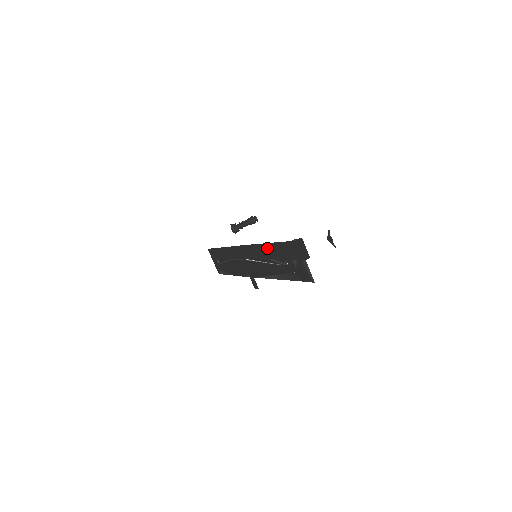
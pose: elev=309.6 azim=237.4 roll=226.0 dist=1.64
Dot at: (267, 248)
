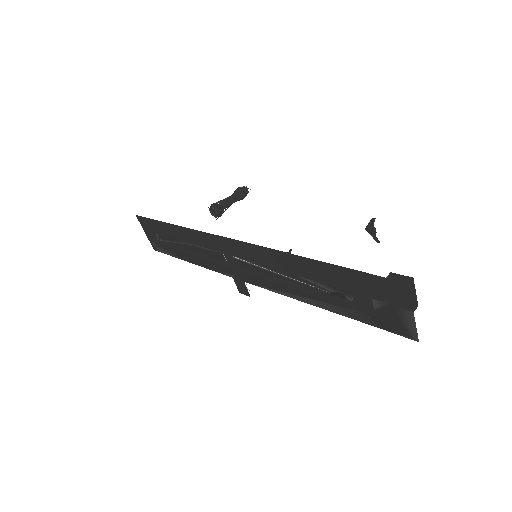
Dot at: (303, 263)
